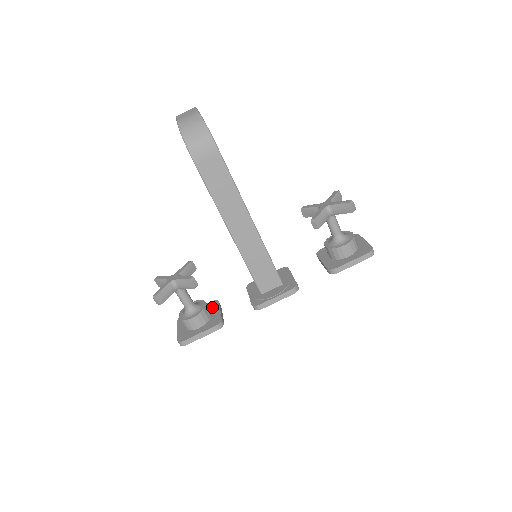
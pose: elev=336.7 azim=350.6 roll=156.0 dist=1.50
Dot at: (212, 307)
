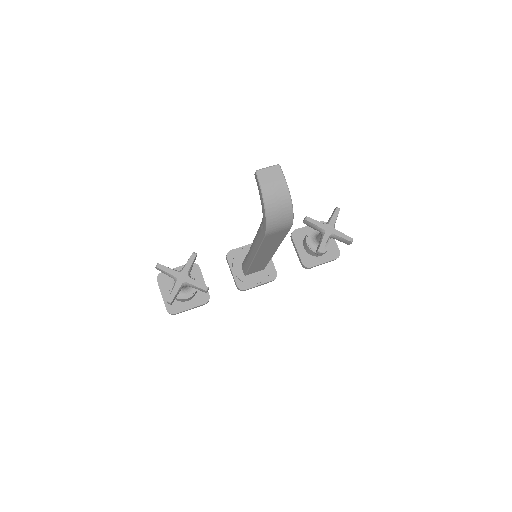
Dot at: (194, 273)
